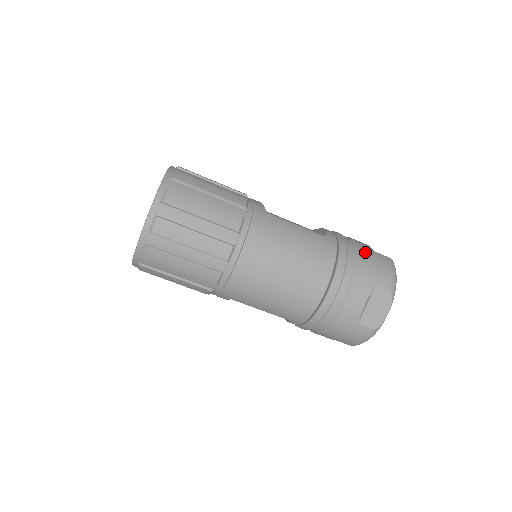
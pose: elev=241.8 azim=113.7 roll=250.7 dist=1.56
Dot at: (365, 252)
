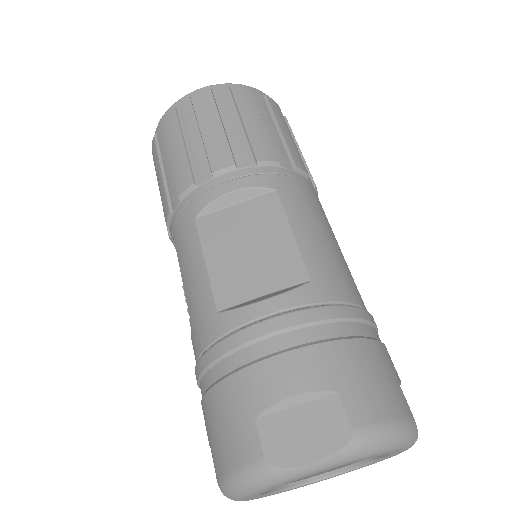
Dot at: occluded
